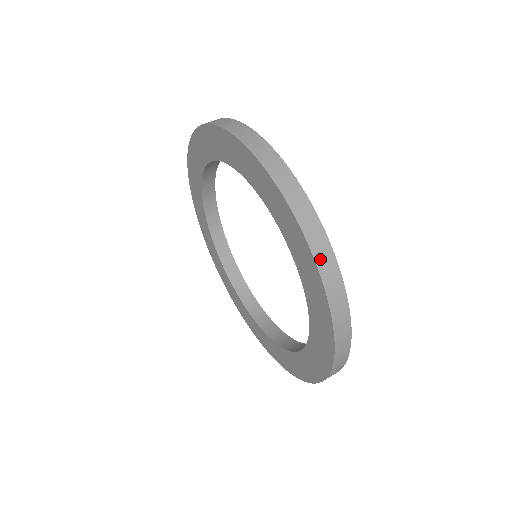
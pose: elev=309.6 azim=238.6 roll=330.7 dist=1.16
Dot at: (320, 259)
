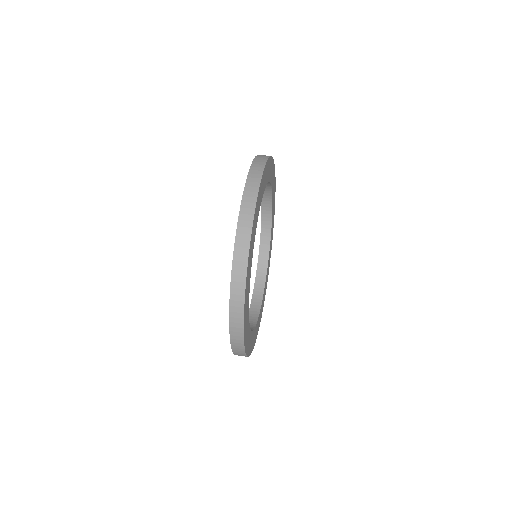
Dot at: (235, 348)
